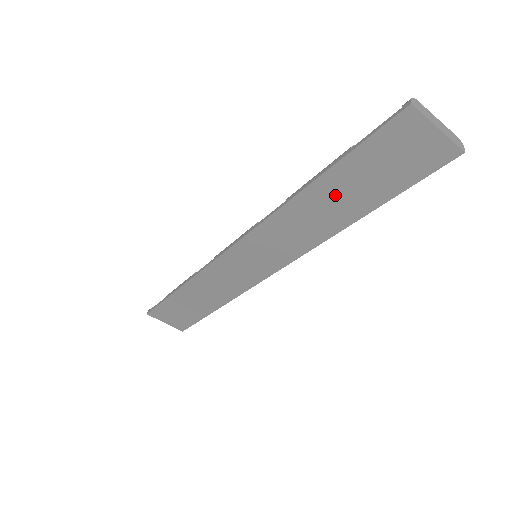
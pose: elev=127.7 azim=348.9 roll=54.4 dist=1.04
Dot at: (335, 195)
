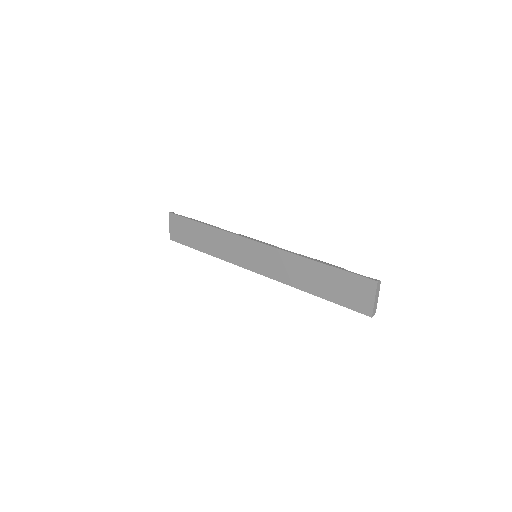
Dot at: (317, 276)
